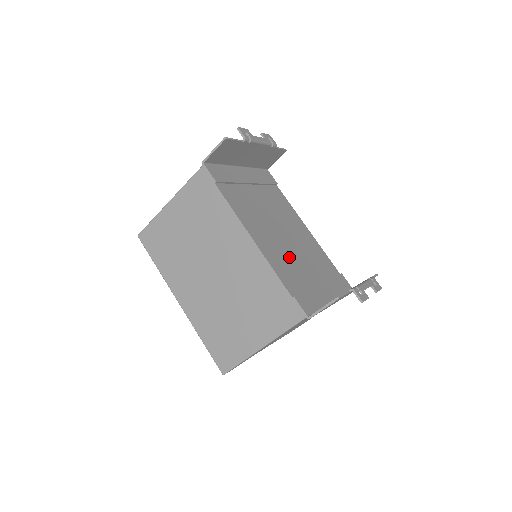
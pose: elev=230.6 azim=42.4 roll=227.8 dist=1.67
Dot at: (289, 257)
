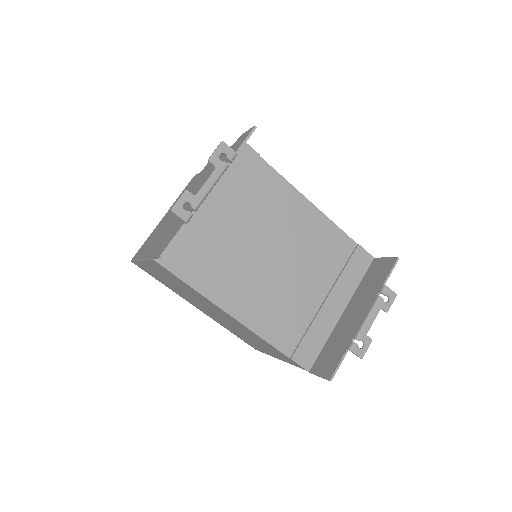
Dot at: (284, 296)
